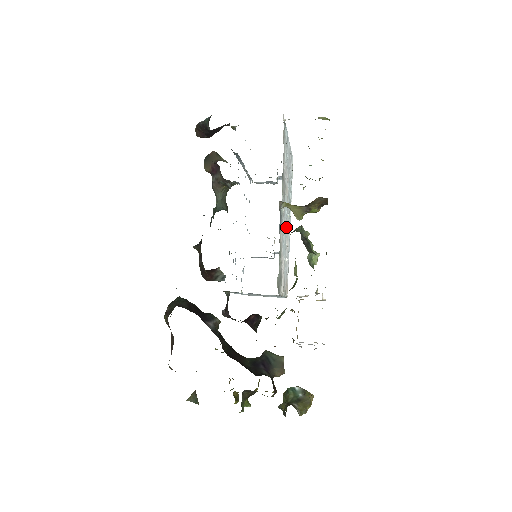
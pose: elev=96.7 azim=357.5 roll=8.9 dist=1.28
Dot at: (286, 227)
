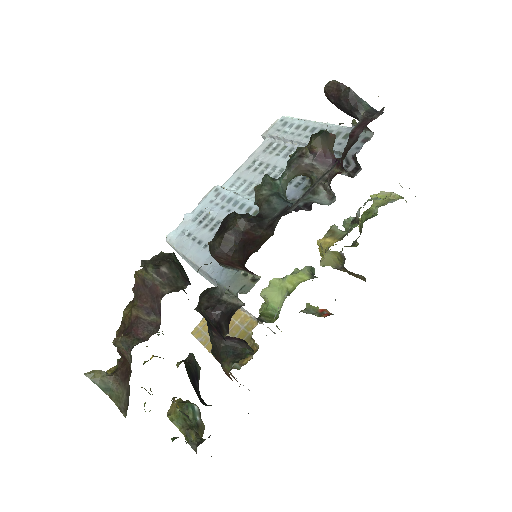
Dot at: occluded
